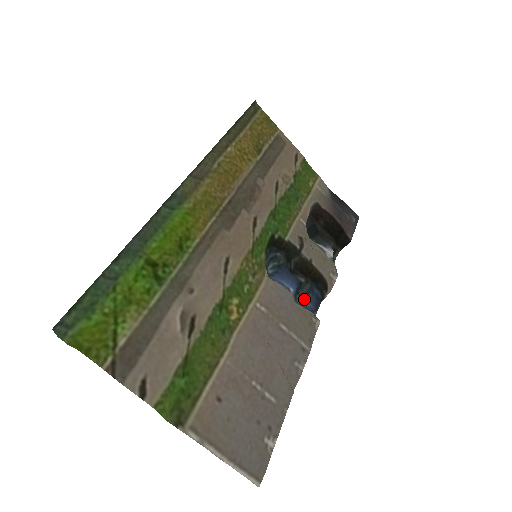
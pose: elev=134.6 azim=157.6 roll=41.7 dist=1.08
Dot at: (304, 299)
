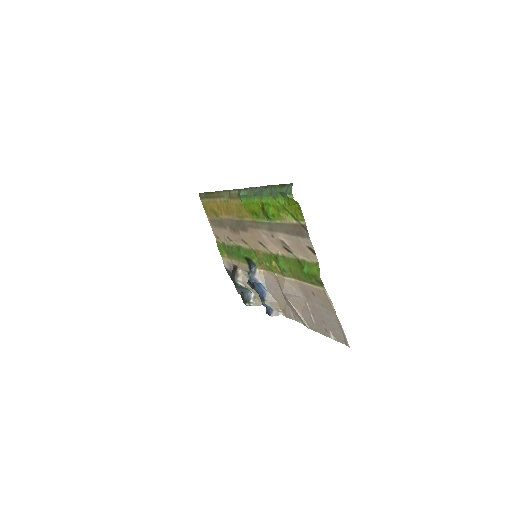
Dot at: (263, 305)
